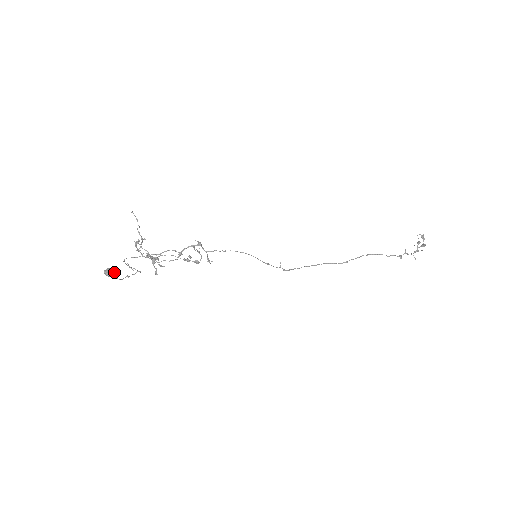
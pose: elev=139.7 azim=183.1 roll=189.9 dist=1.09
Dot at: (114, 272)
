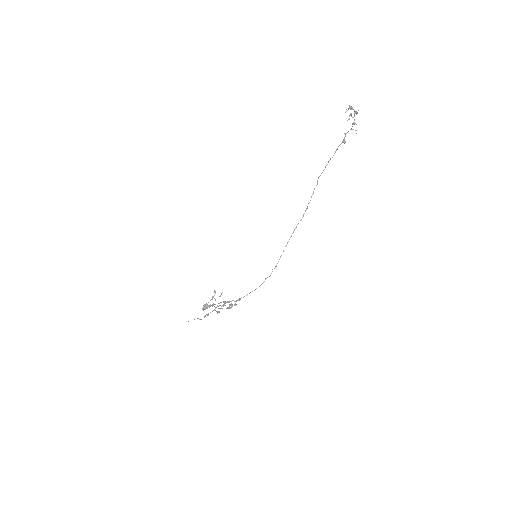
Dot at: (207, 306)
